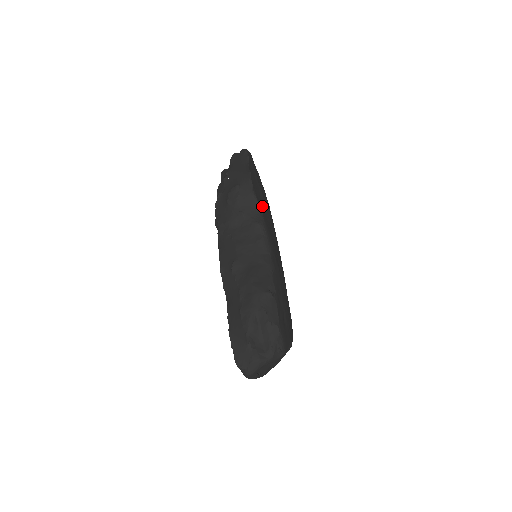
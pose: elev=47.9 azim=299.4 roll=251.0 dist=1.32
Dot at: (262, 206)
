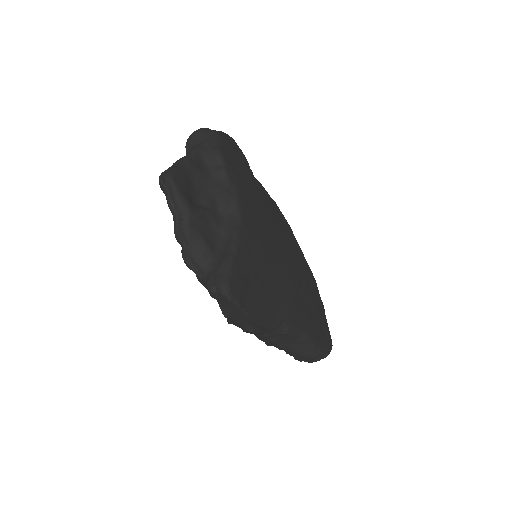
Dot at: (272, 304)
